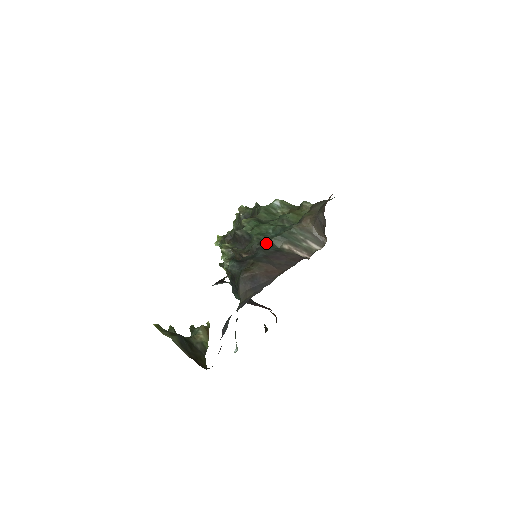
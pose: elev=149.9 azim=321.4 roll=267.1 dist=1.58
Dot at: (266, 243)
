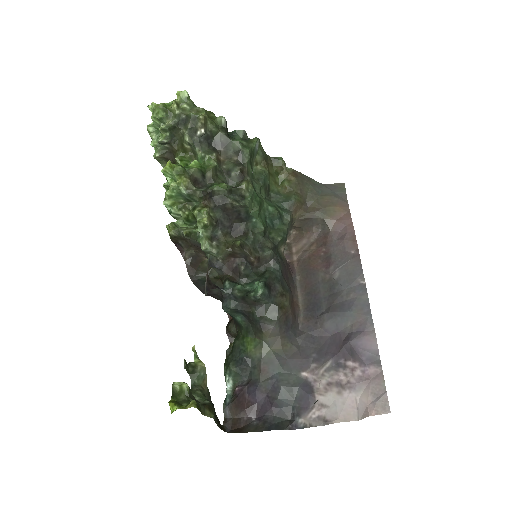
Dot at: (275, 246)
